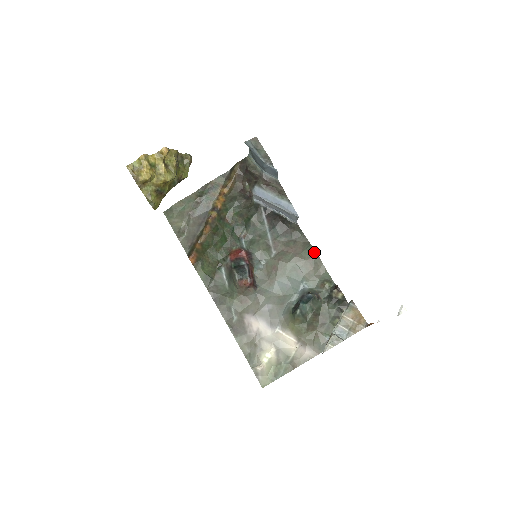
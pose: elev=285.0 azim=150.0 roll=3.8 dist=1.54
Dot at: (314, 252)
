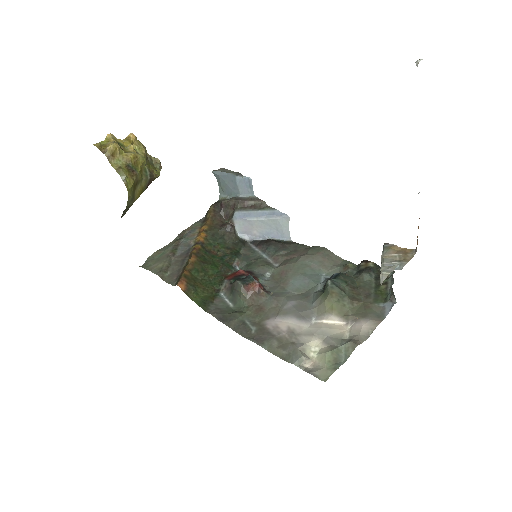
Dot at: (320, 248)
